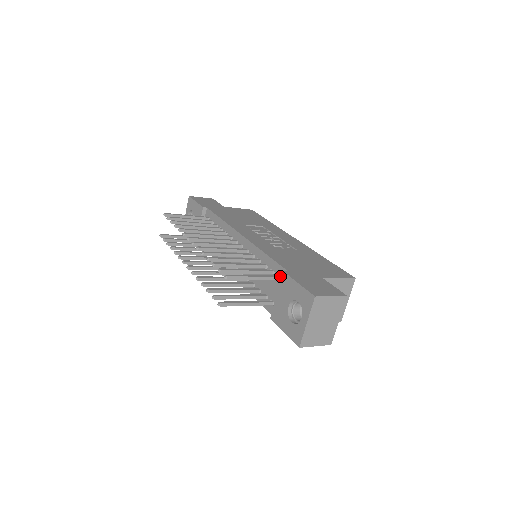
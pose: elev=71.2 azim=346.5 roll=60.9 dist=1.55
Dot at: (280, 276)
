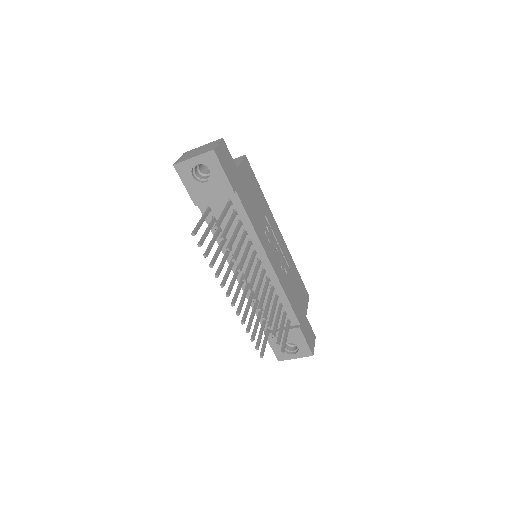
Dot at: (291, 321)
